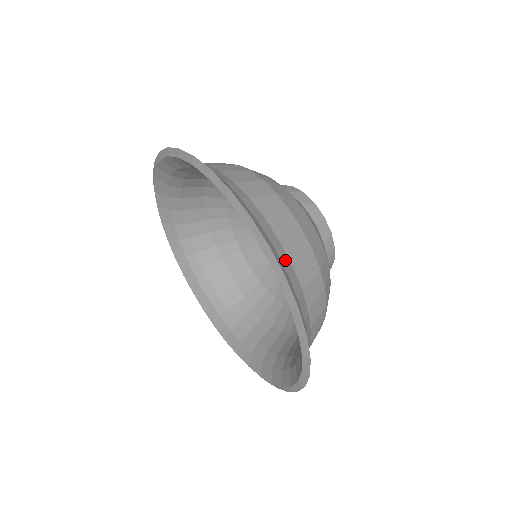
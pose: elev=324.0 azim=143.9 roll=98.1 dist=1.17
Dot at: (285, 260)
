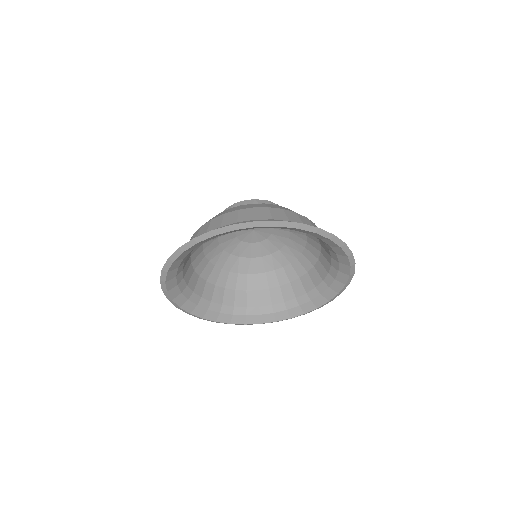
Dot at: occluded
